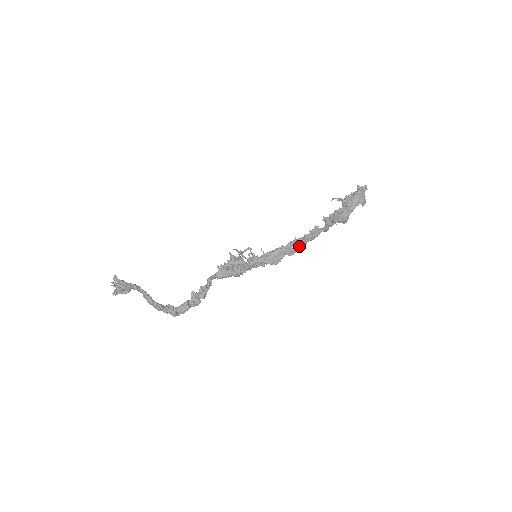
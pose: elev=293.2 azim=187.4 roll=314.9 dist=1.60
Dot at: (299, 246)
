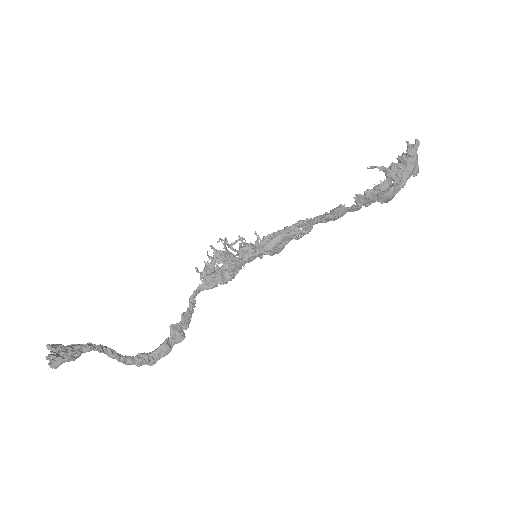
Dot at: (311, 227)
